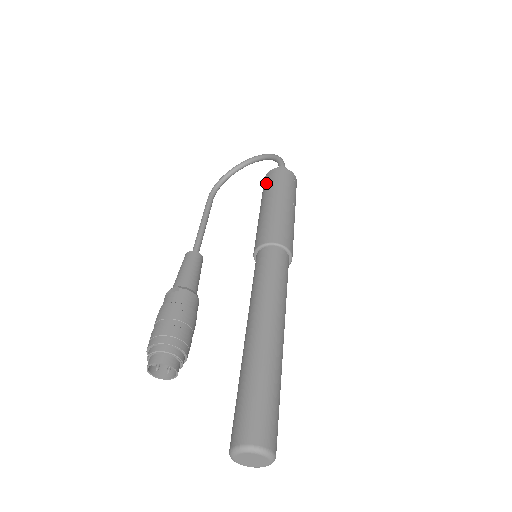
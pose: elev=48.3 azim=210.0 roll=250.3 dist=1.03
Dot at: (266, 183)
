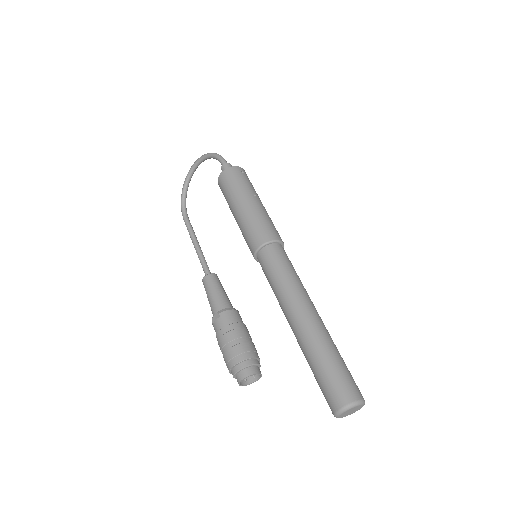
Dot at: (223, 190)
